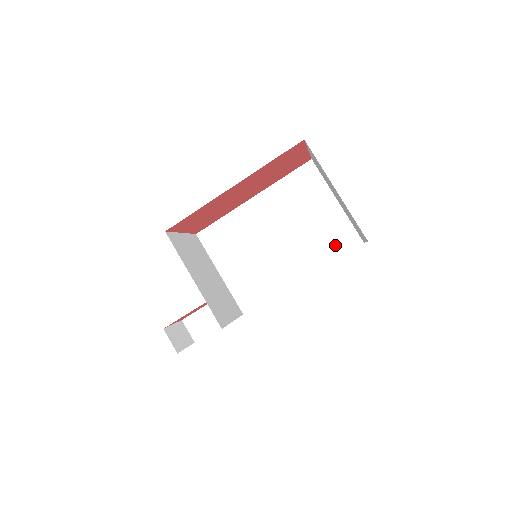
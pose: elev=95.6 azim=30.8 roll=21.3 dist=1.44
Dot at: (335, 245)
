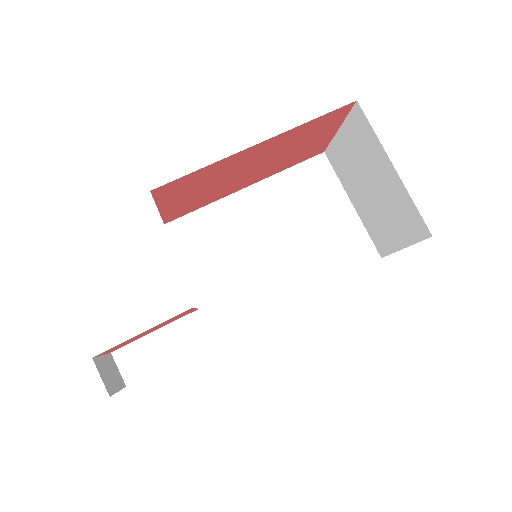
Dot at: (347, 258)
